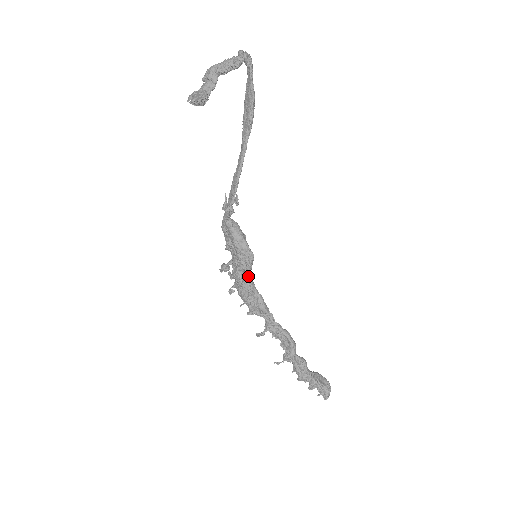
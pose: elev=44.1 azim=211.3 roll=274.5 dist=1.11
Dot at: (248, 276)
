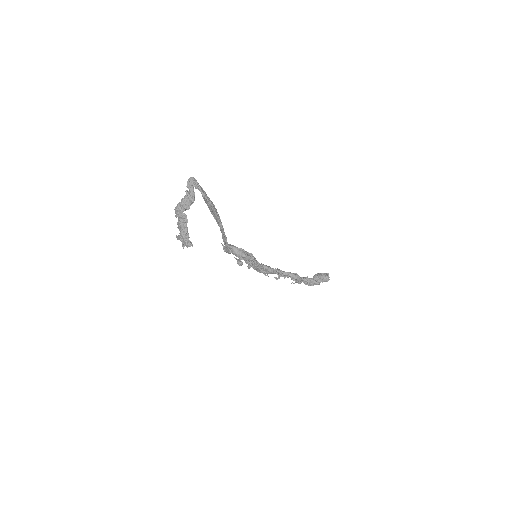
Dot at: (256, 266)
